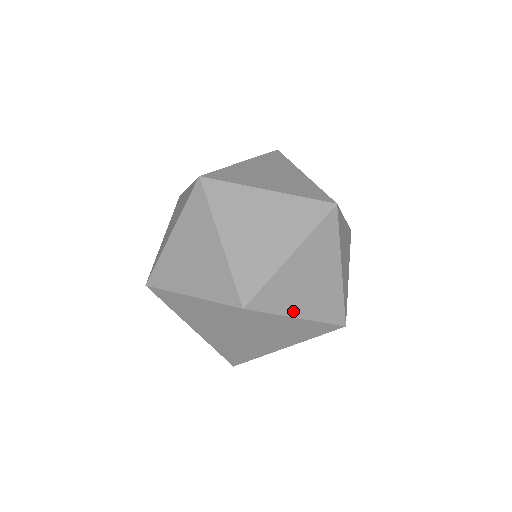
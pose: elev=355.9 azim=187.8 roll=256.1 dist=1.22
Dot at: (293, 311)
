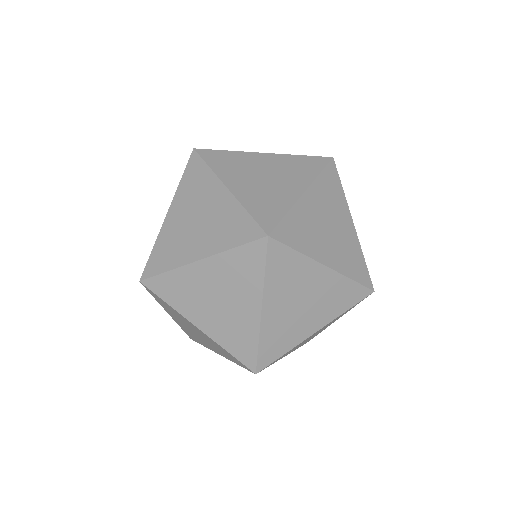
Dot at: occluded
